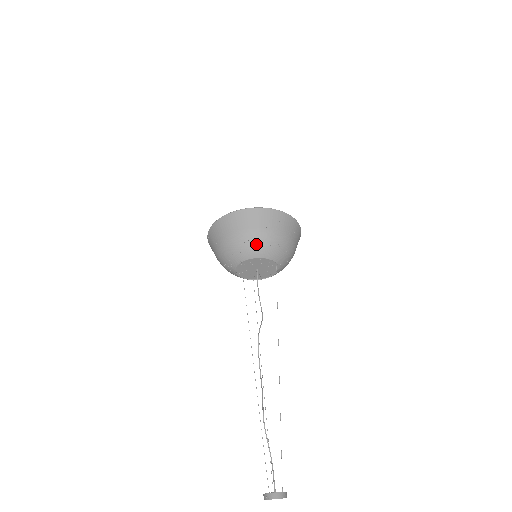
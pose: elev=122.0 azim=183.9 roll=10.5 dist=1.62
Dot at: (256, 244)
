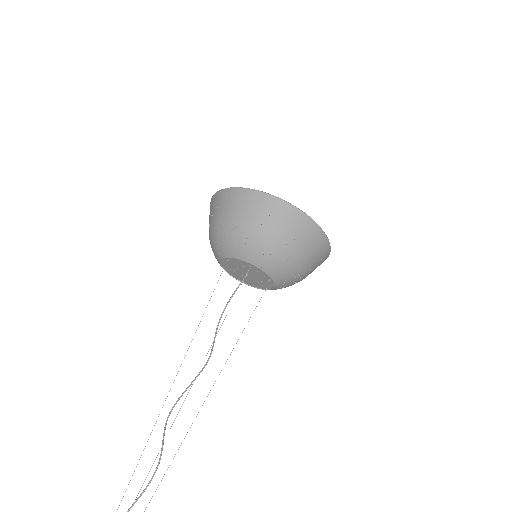
Dot at: (289, 269)
